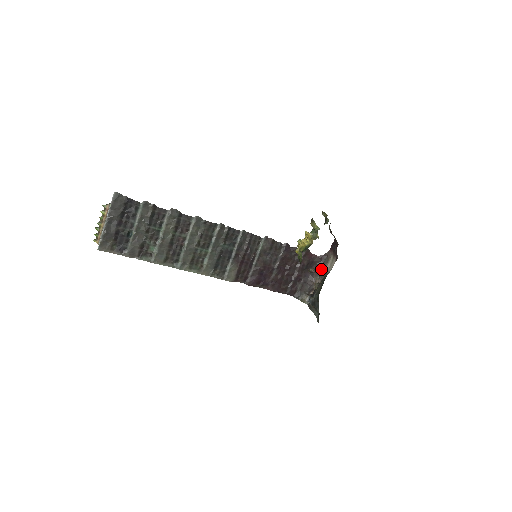
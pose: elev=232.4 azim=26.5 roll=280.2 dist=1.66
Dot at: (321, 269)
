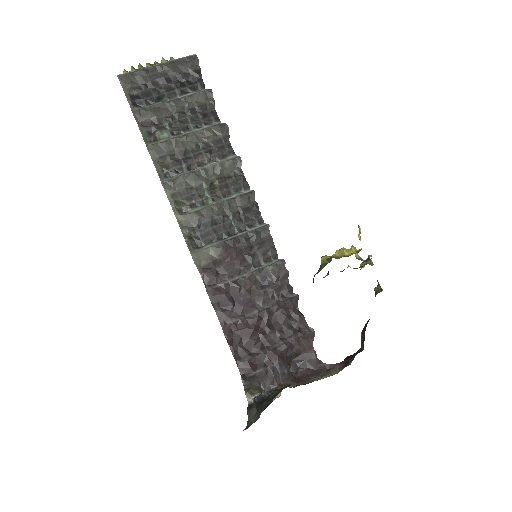
Dot at: (307, 378)
